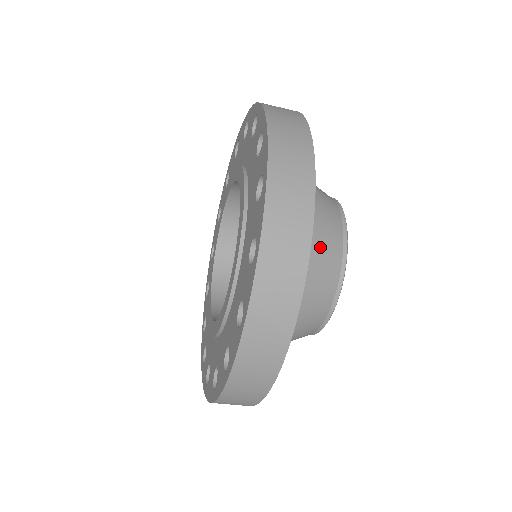
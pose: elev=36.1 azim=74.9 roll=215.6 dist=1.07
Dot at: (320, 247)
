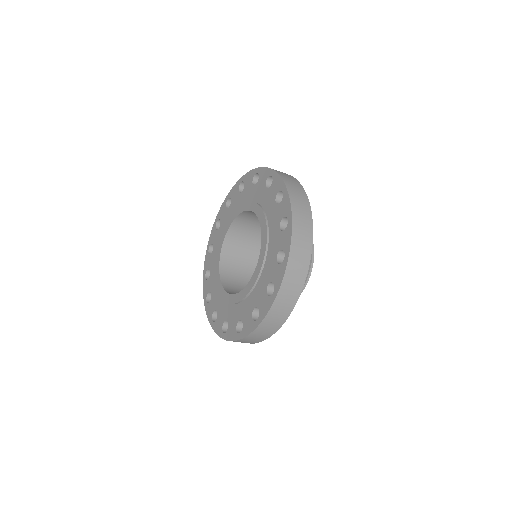
Dot at: occluded
